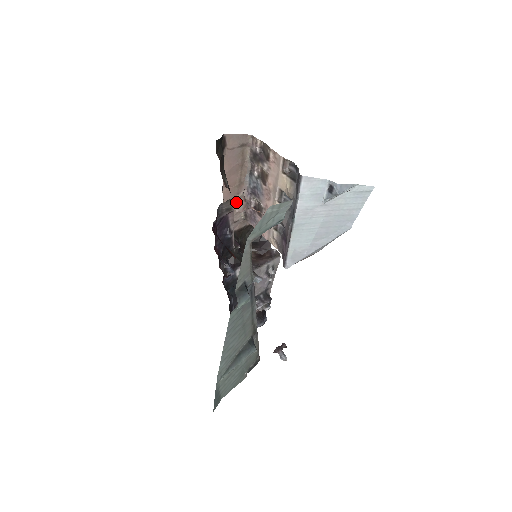
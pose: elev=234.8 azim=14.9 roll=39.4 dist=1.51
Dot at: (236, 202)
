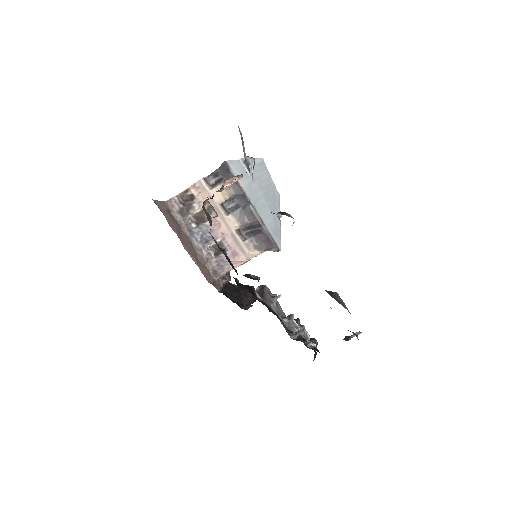
Dot at: (209, 206)
